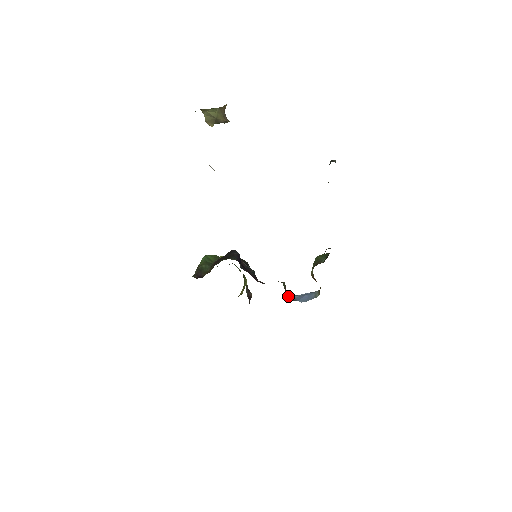
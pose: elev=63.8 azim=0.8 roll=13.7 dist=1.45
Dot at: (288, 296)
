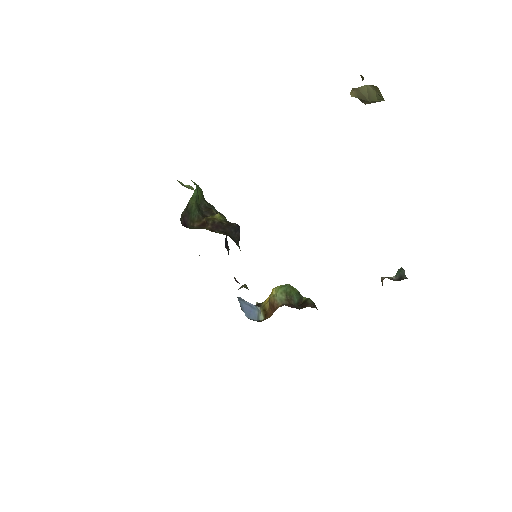
Dot at: occluded
